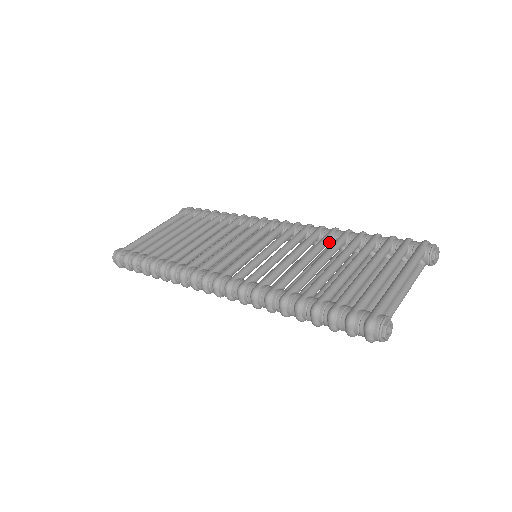
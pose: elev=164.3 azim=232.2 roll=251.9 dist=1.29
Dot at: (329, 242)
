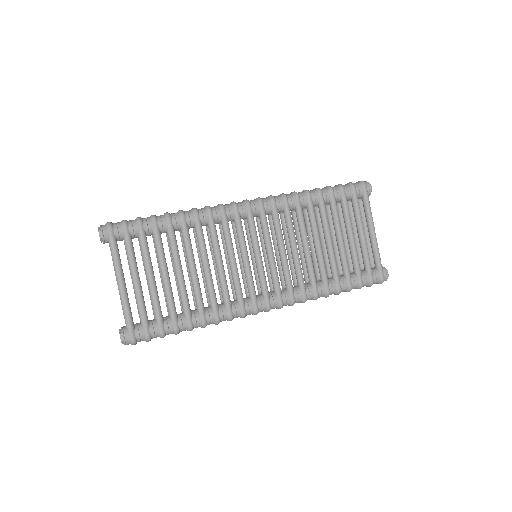
Dot at: (301, 212)
